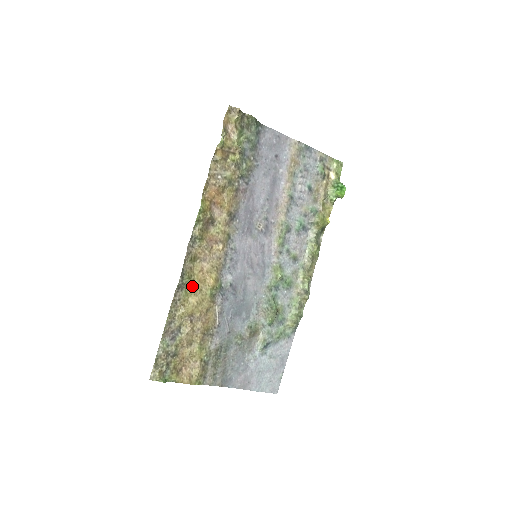
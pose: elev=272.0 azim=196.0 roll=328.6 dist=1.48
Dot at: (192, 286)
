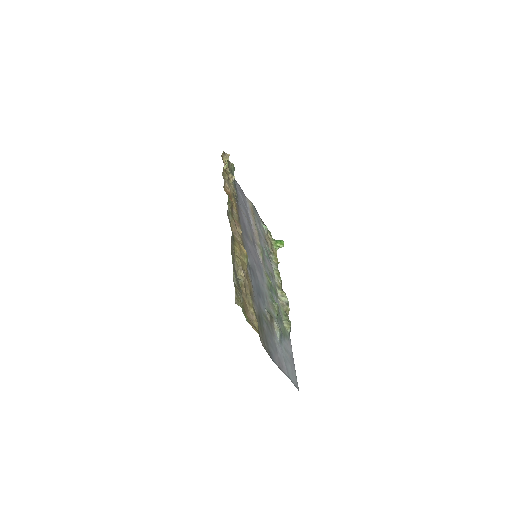
Dot at: (236, 245)
